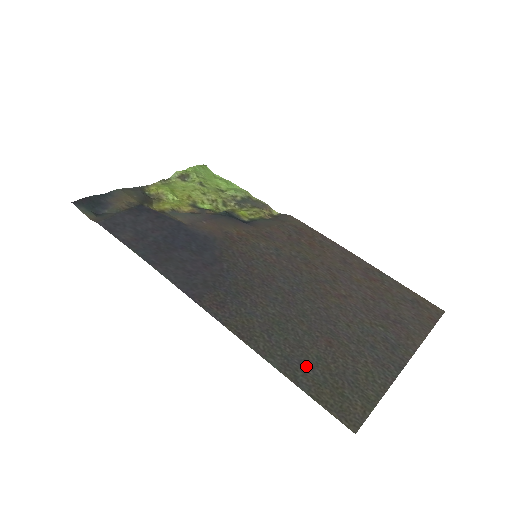
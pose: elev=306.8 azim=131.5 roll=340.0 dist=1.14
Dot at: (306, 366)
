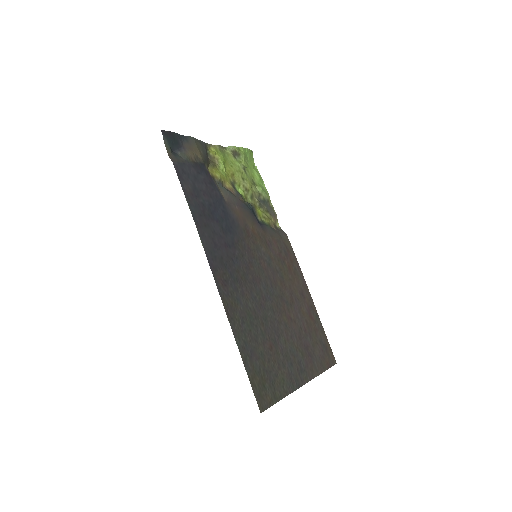
Dot at: (254, 356)
